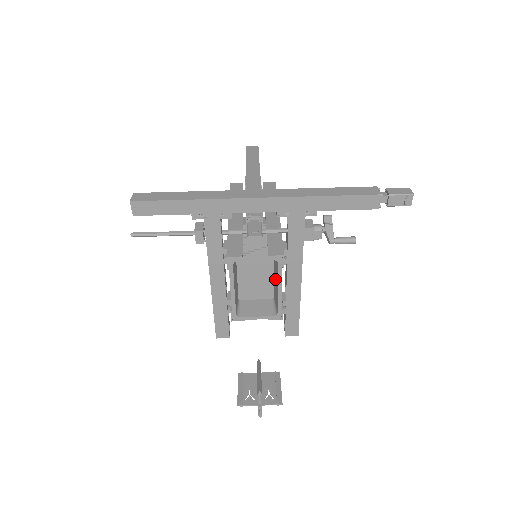
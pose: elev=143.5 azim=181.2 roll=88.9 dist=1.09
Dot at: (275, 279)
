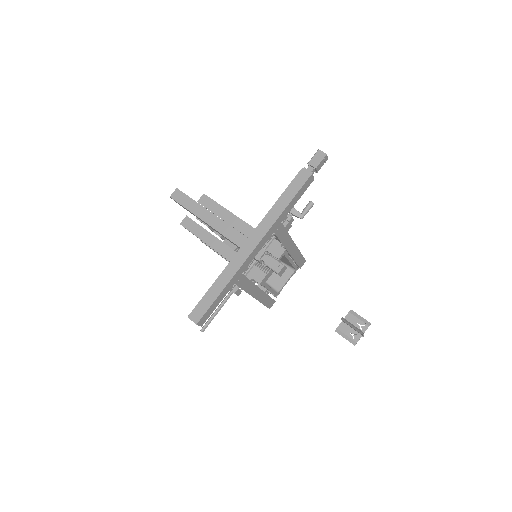
Dot at: occluded
